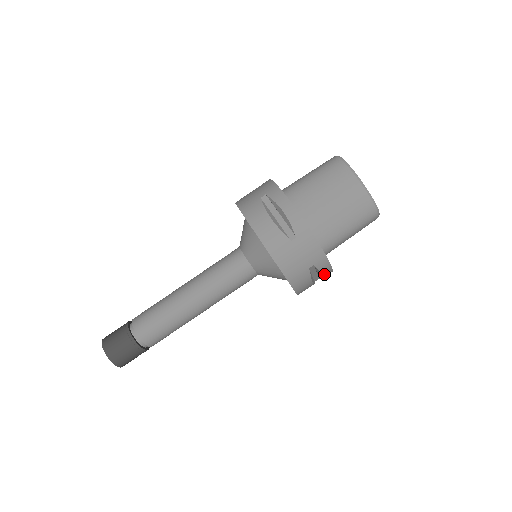
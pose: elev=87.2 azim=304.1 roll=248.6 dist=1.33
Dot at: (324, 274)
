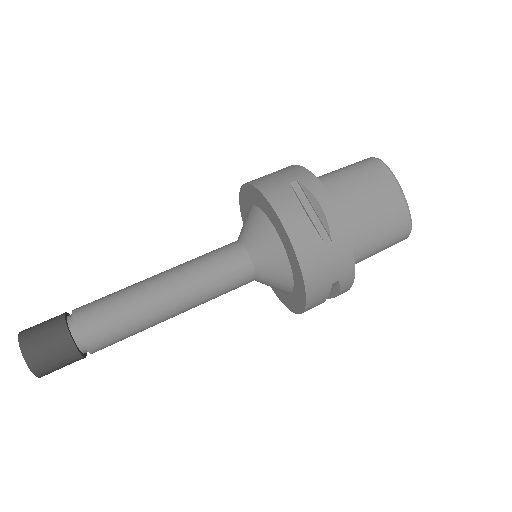
Dot at: (339, 294)
